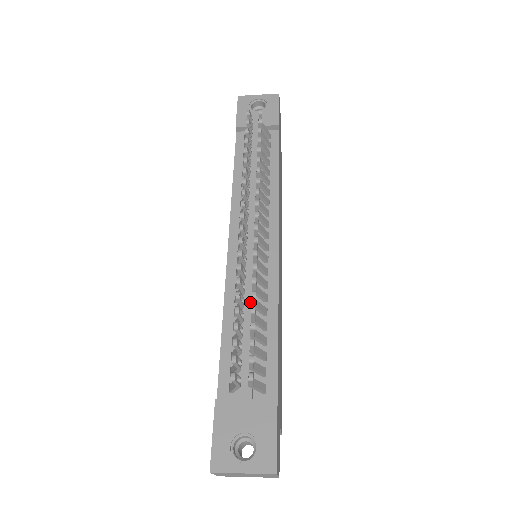
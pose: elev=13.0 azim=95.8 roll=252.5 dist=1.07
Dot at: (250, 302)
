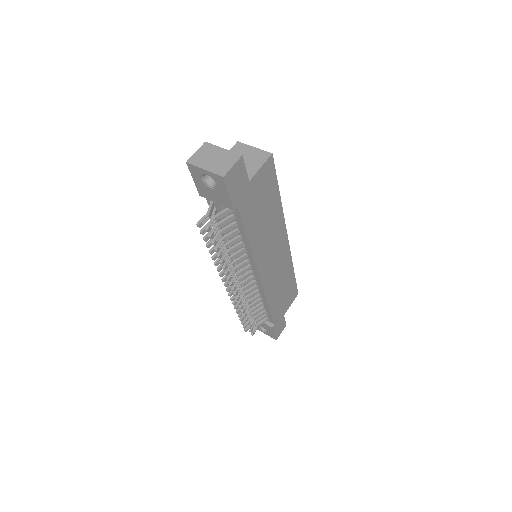
Dot at: (251, 297)
